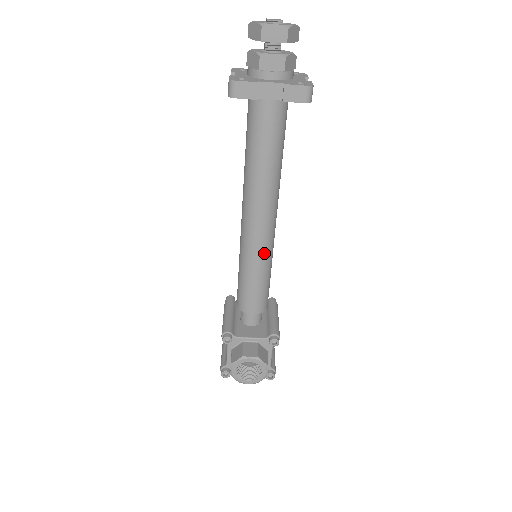
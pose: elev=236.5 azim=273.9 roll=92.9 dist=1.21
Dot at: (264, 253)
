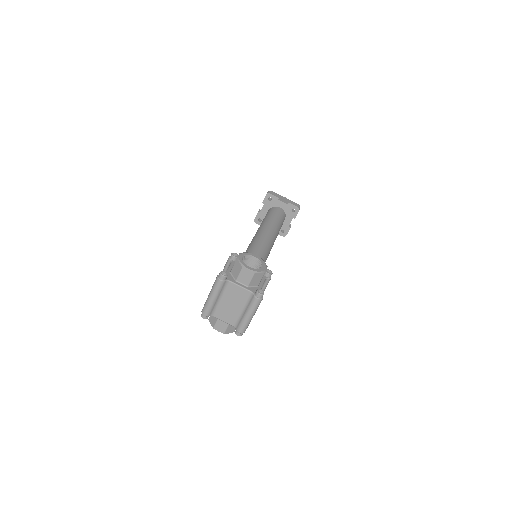
Dot at: (266, 247)
